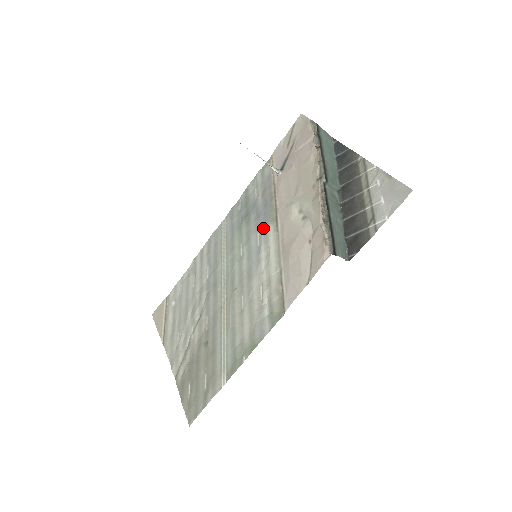
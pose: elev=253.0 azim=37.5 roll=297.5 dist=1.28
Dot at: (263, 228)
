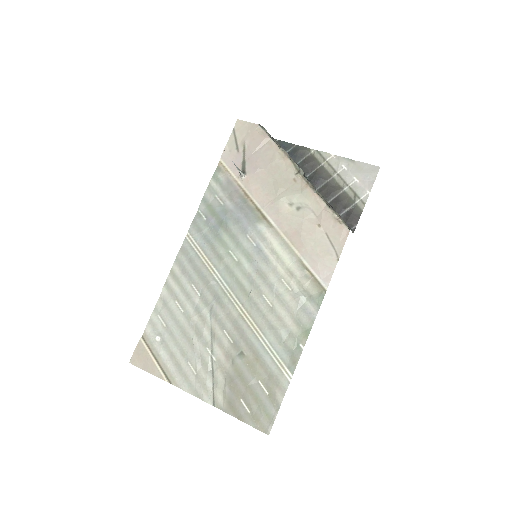
Dot at: (252, 229)
